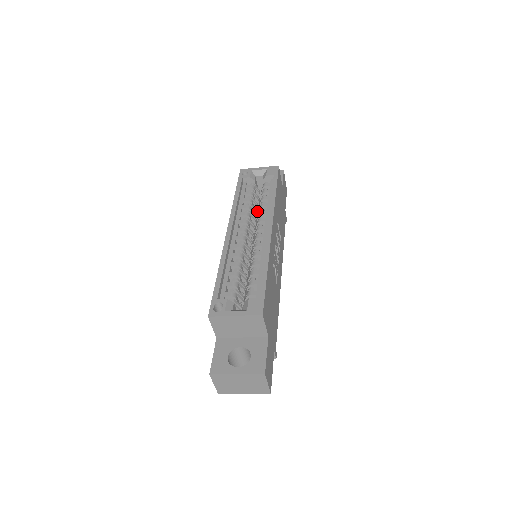
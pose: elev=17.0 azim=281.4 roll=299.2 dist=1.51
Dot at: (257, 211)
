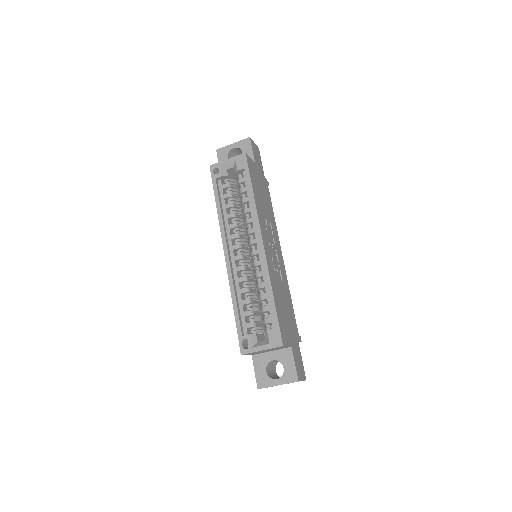
Dot at: (241, 206)
